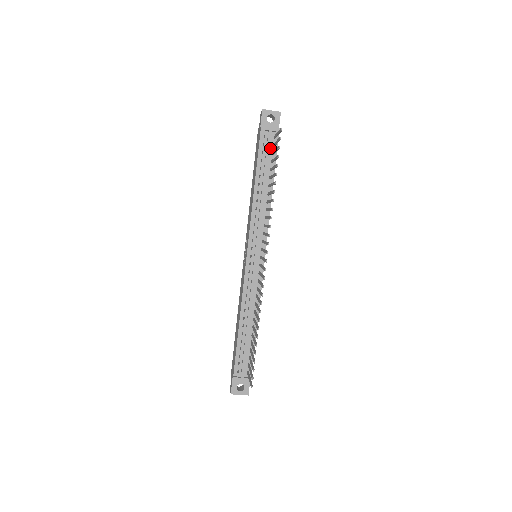
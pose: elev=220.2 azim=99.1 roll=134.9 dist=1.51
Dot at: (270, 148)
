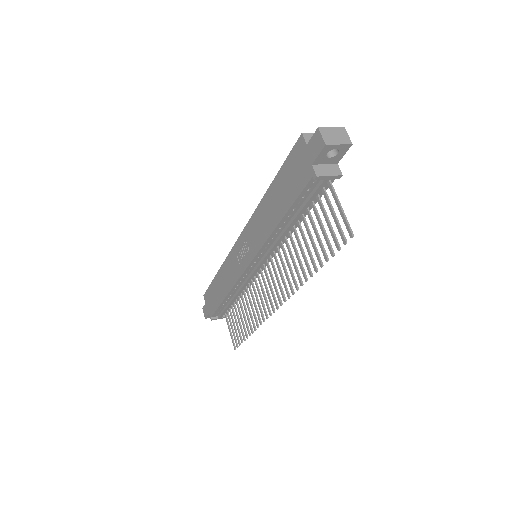
Dot at: (317, 191)
